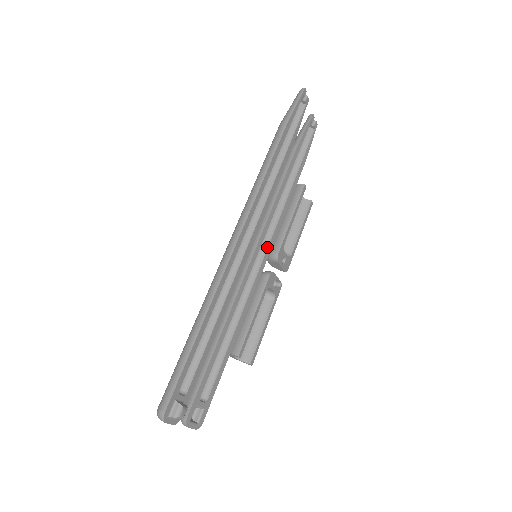
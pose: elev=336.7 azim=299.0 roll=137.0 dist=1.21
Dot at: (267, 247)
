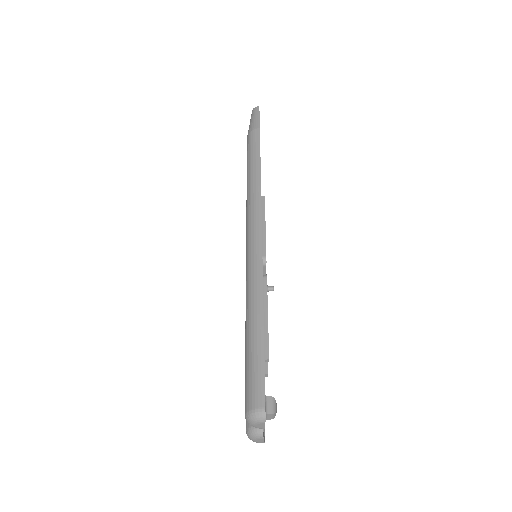
Dot at: occluded
